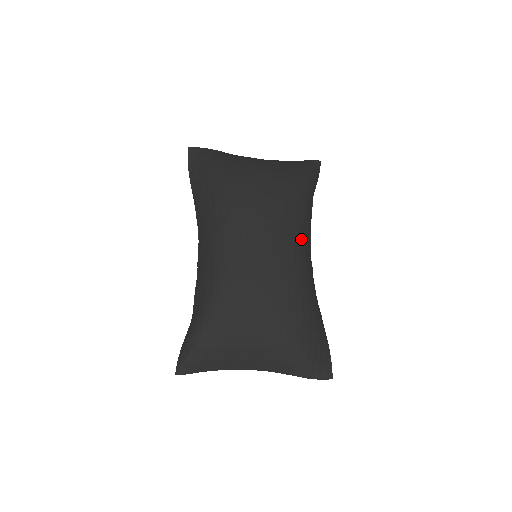
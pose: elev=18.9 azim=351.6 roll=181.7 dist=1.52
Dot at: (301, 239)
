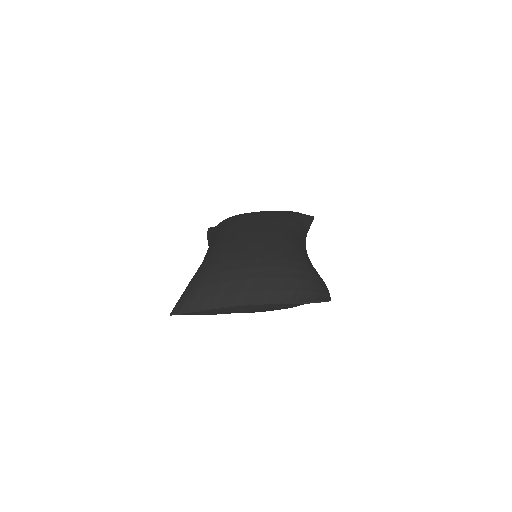
Dot at: (287, 225)
